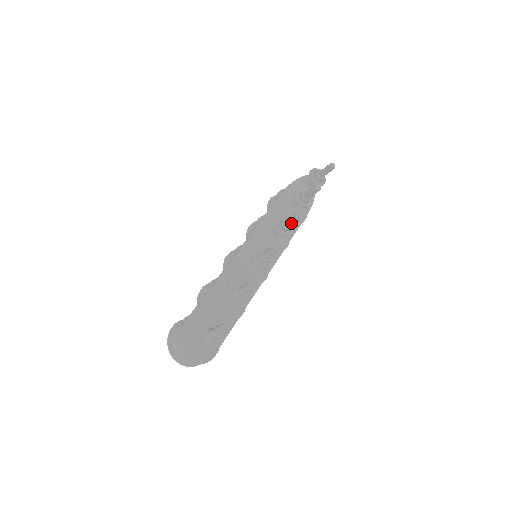
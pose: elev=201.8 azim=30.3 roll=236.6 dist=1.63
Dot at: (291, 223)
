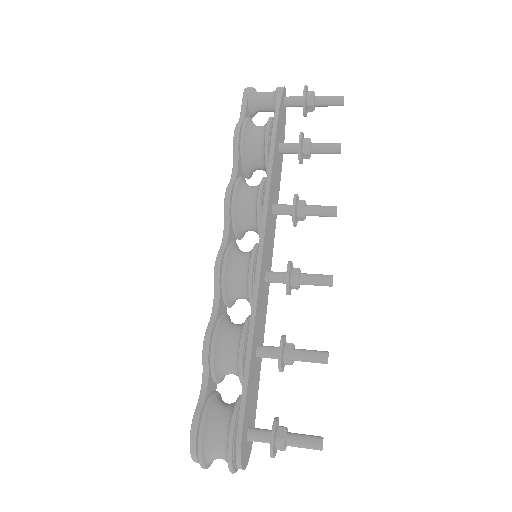
Dot at: occluded
